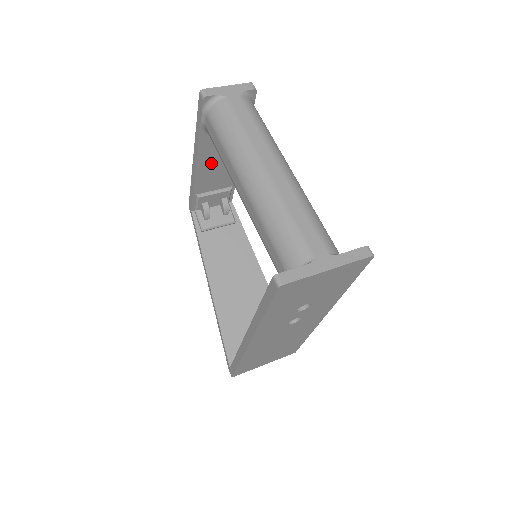
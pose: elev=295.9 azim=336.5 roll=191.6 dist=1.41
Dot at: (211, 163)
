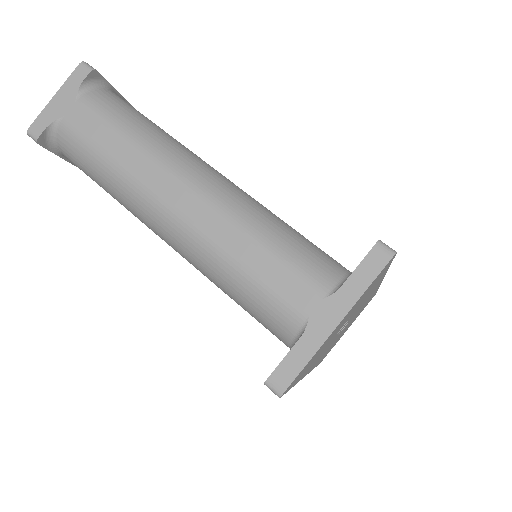
Dot at: occluded
